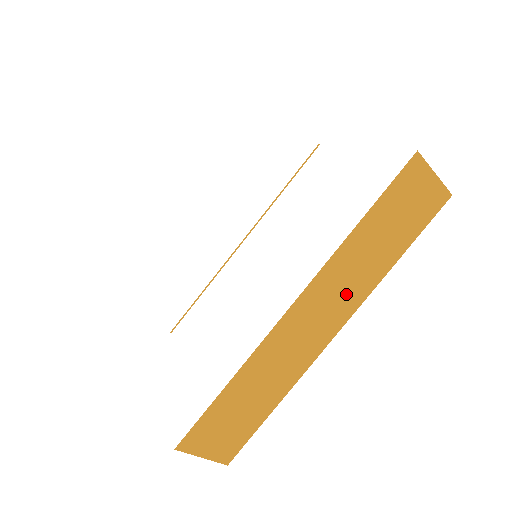
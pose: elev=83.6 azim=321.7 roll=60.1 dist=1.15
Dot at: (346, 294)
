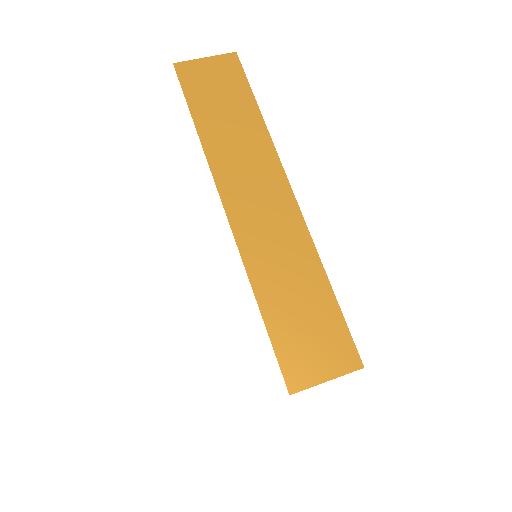
Dot at: (256, 165)
